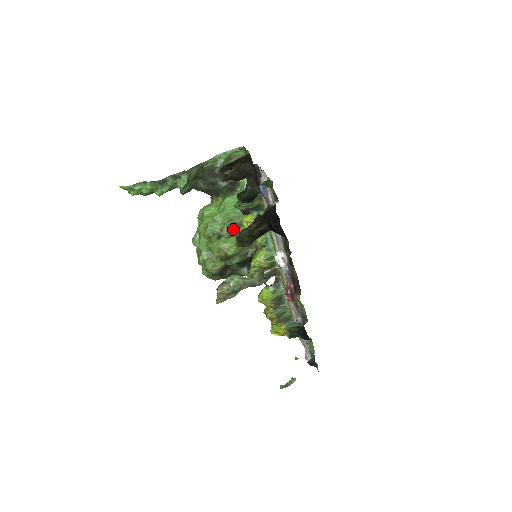
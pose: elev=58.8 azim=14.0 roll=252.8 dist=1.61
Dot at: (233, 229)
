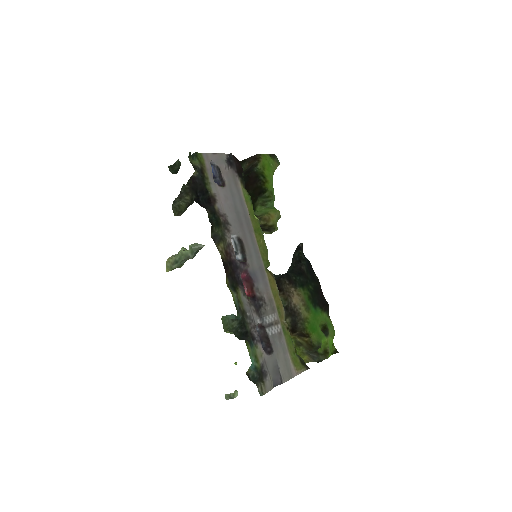
Dot at: occluded
